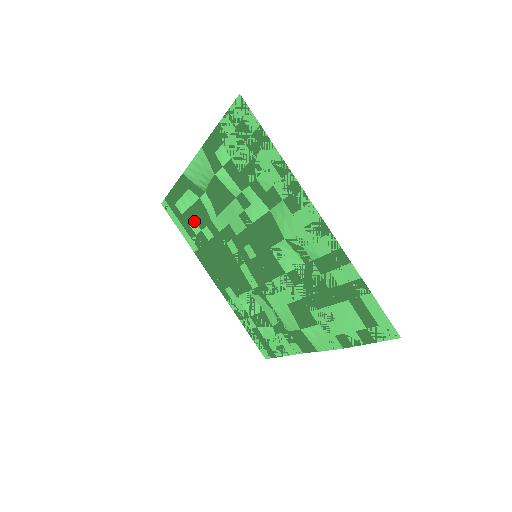
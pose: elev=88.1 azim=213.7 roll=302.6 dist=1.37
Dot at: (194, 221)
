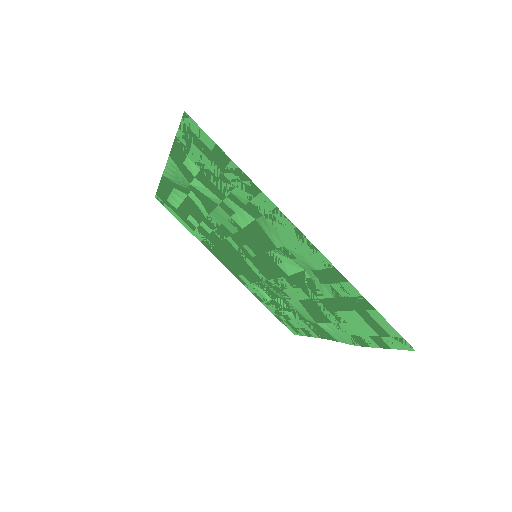
Dot at: (190, 216)
